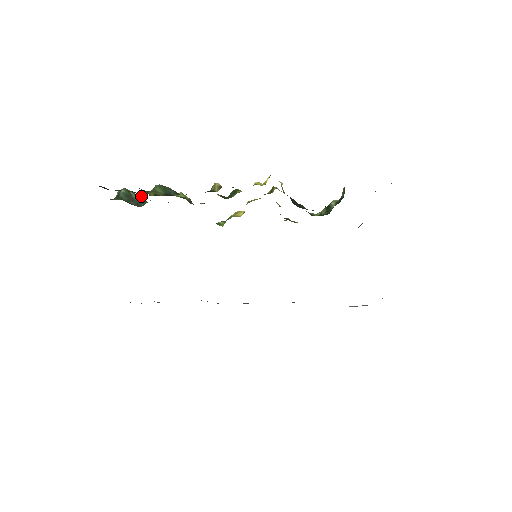
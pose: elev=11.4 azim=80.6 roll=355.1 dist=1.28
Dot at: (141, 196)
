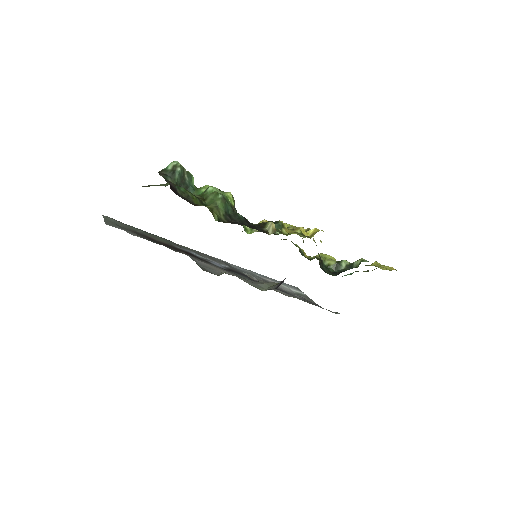
Dot at: (192, 177)
